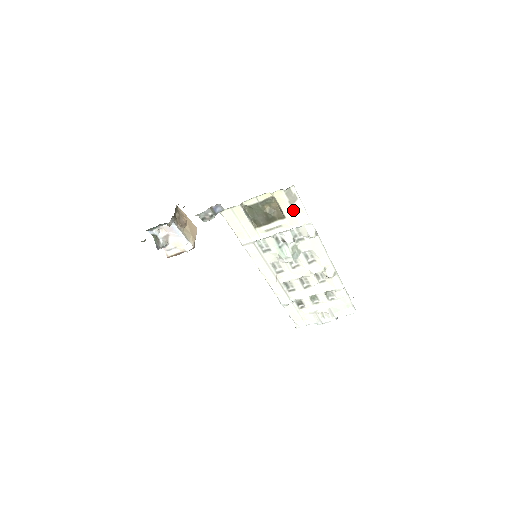
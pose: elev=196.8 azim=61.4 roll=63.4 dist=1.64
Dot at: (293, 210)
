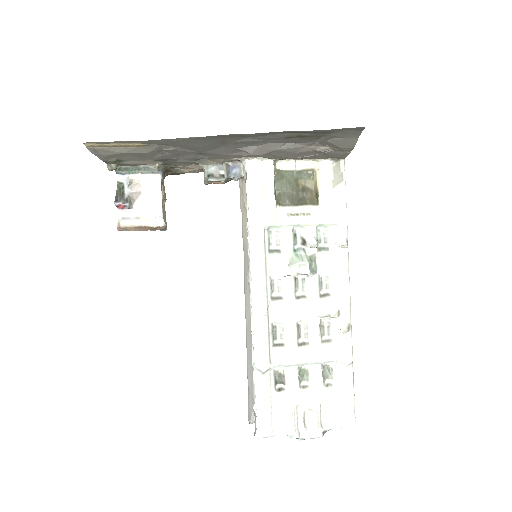
Dot at: (332, 195)
